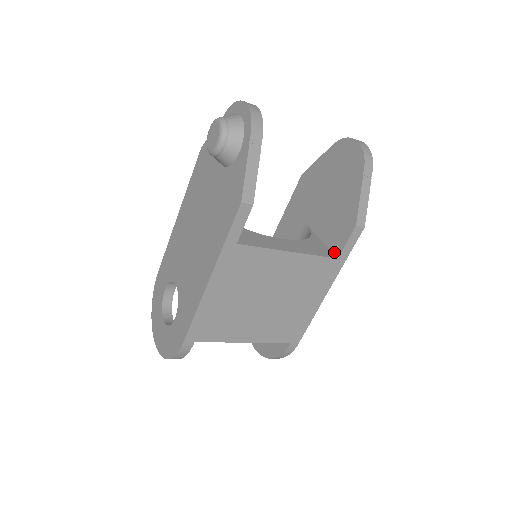
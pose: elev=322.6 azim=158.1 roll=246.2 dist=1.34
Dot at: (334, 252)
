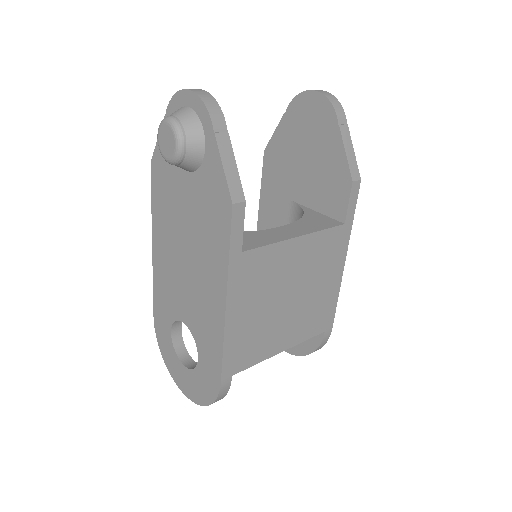
Dot at: (338, 219)
